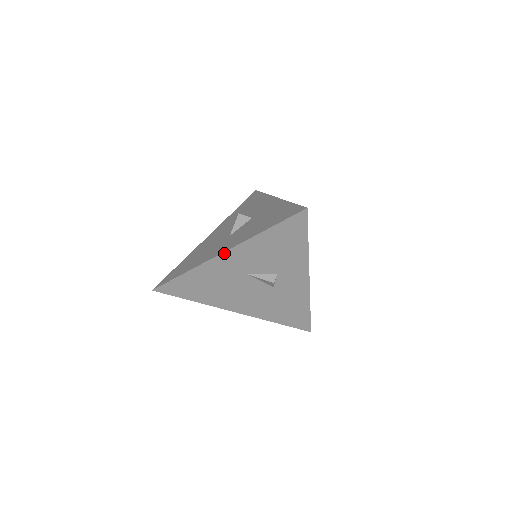
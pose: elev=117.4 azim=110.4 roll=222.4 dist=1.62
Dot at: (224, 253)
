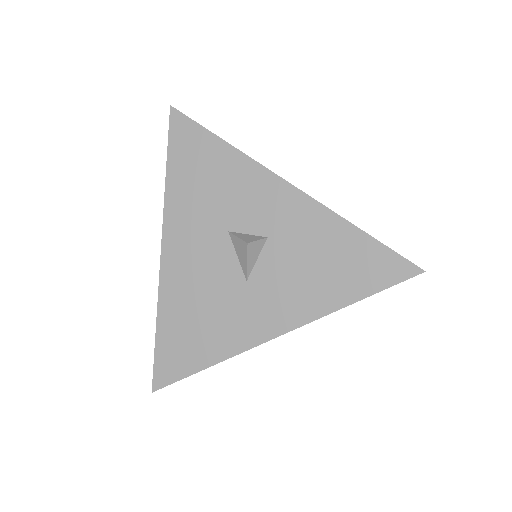
Dot at: (279, 335)
